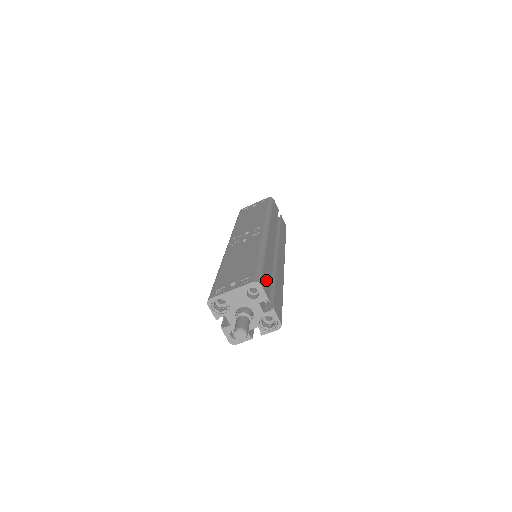
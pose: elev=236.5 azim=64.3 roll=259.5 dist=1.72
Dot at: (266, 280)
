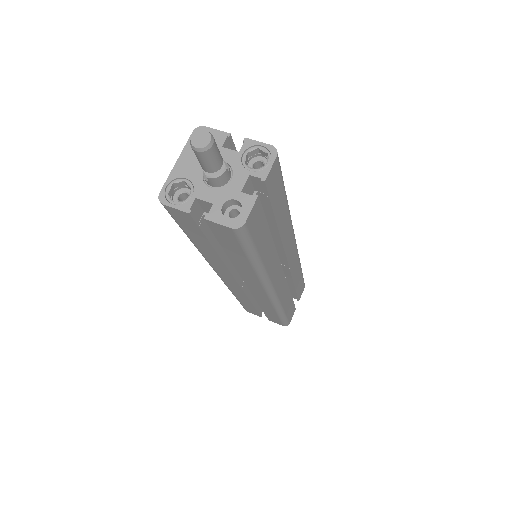
Dot at: occluded
